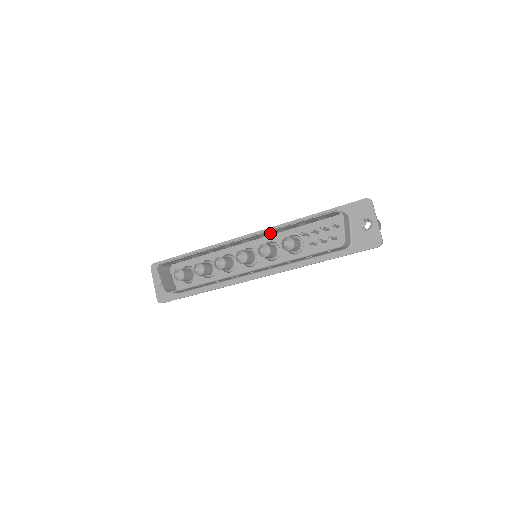
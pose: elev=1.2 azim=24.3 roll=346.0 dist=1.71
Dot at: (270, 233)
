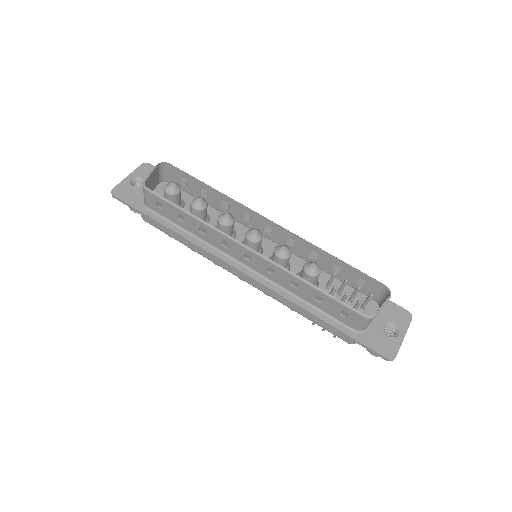
Dot at: (300, 248)
